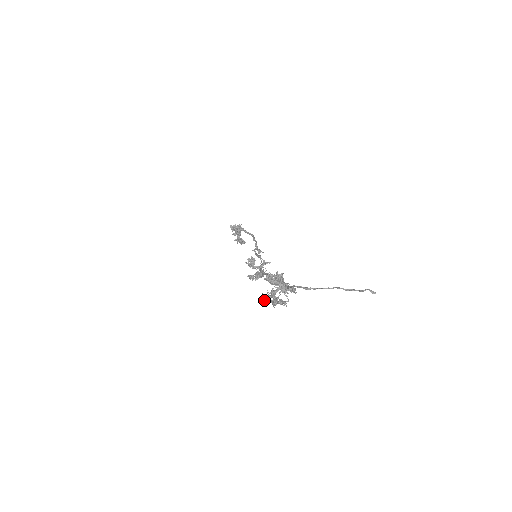
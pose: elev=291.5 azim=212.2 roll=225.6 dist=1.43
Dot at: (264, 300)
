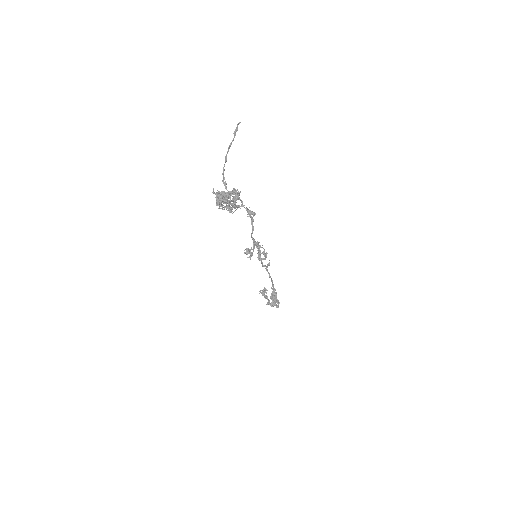
Dot at: occluded
